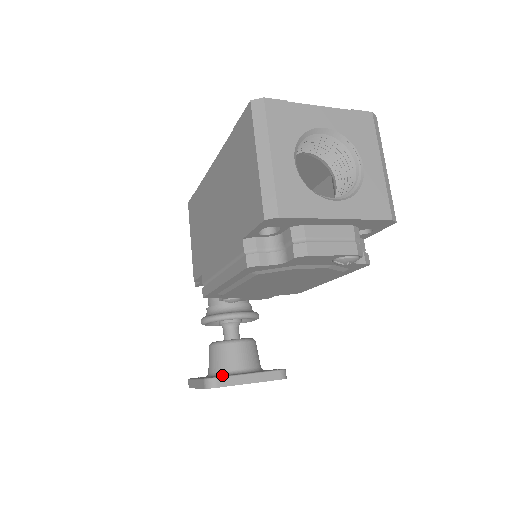
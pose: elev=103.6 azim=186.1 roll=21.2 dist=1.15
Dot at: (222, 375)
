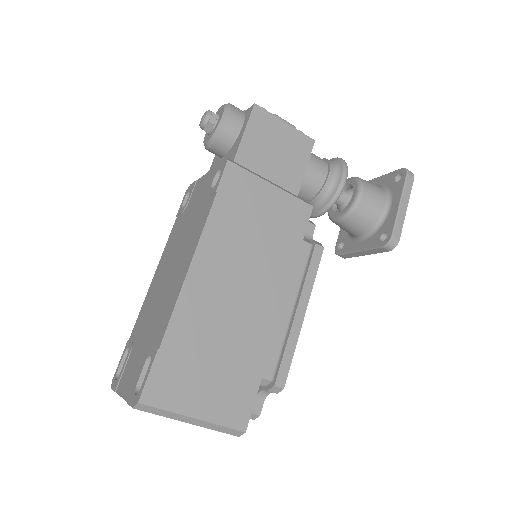
Dot at: (349, 236)
